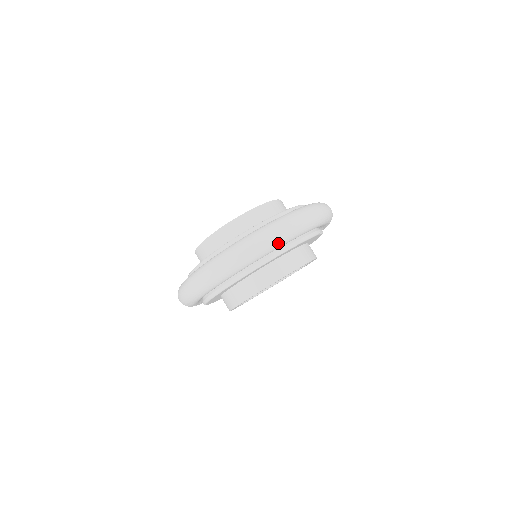
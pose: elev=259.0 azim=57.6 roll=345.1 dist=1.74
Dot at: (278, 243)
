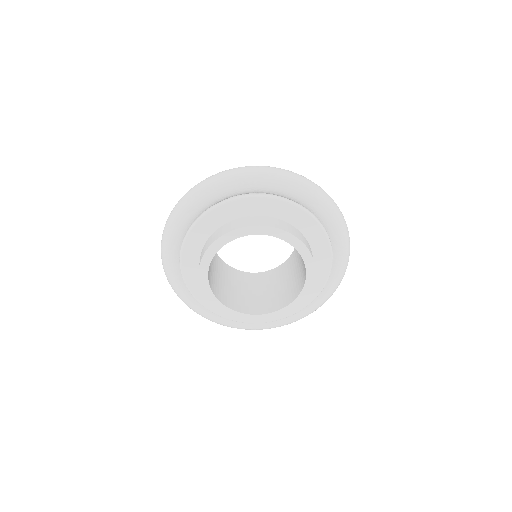
Dot at: (284, 179)
